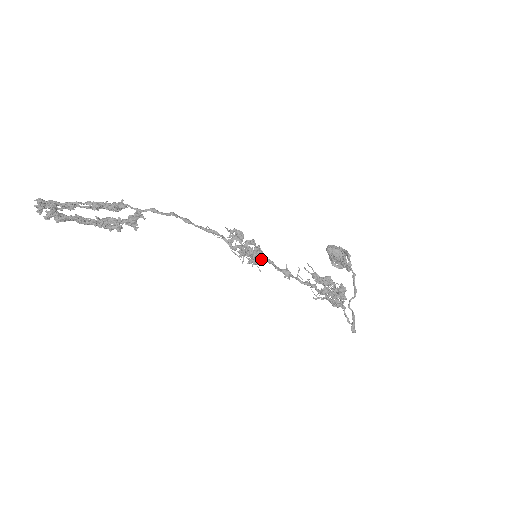
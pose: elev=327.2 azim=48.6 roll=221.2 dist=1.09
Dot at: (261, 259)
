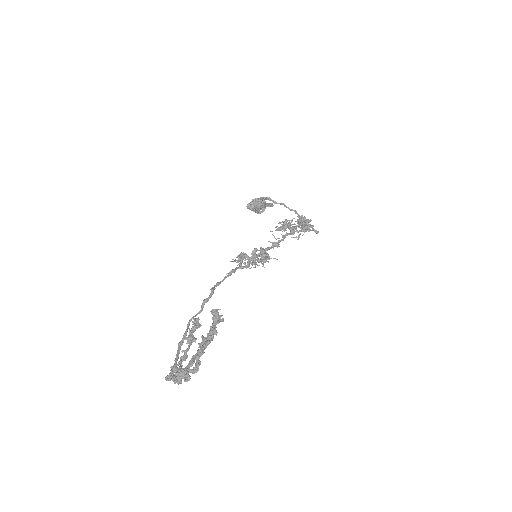
Dot at: occluded
